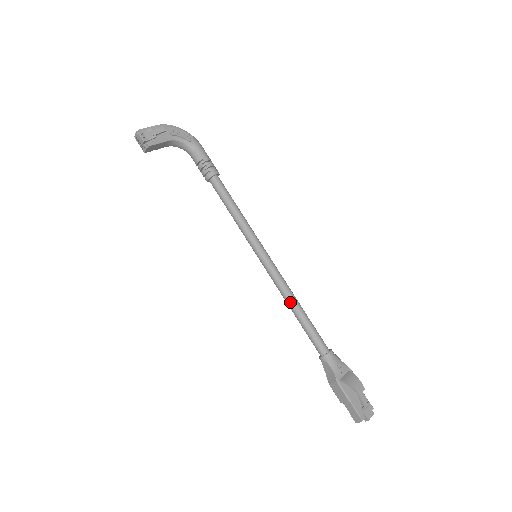
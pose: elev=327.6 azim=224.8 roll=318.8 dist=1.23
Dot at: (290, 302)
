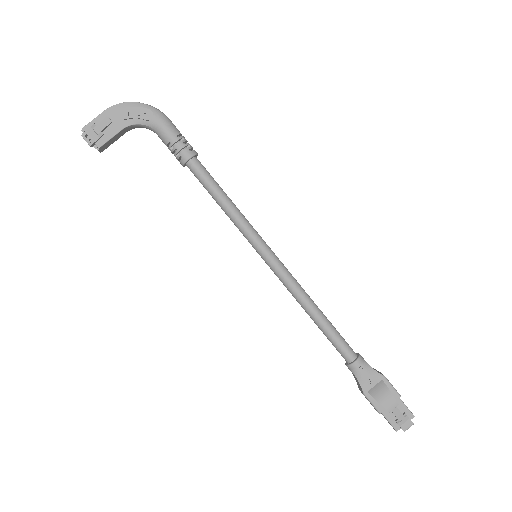
Dot at: (303, 307)
